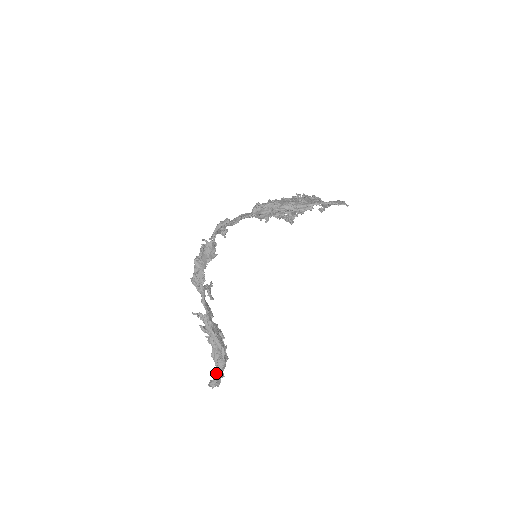
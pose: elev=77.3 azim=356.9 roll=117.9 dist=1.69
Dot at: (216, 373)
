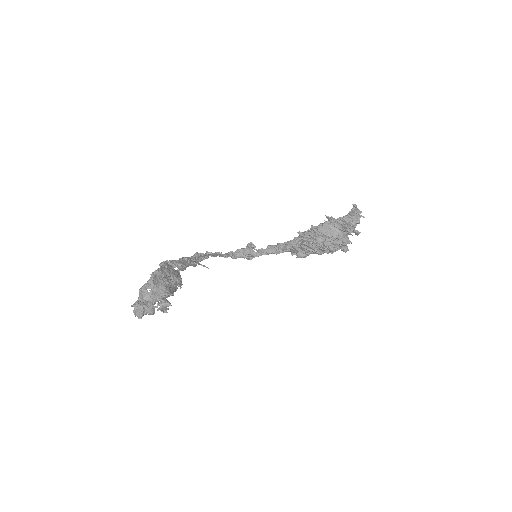
Dot at: (144, 296)
